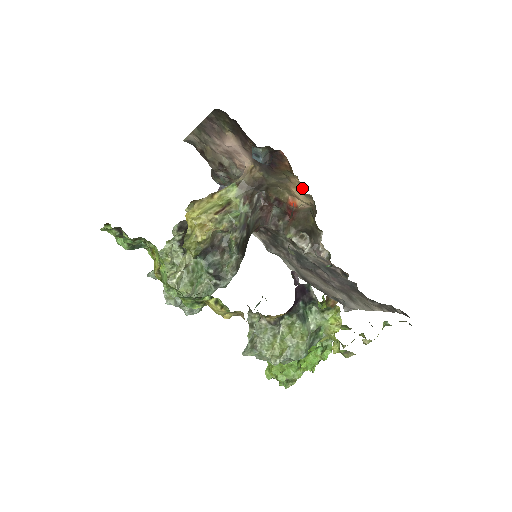
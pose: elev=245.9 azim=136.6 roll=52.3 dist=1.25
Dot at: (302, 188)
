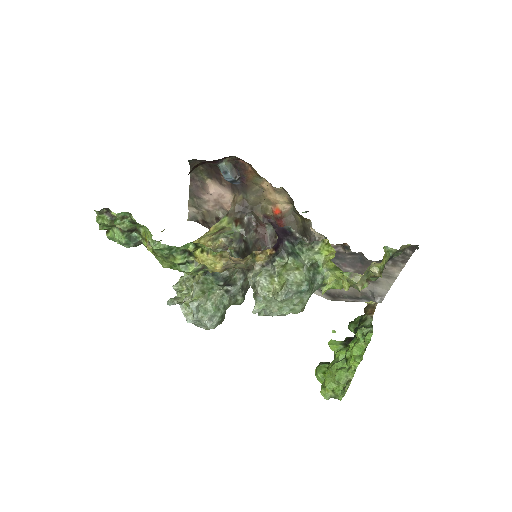
Dot at: occluded
